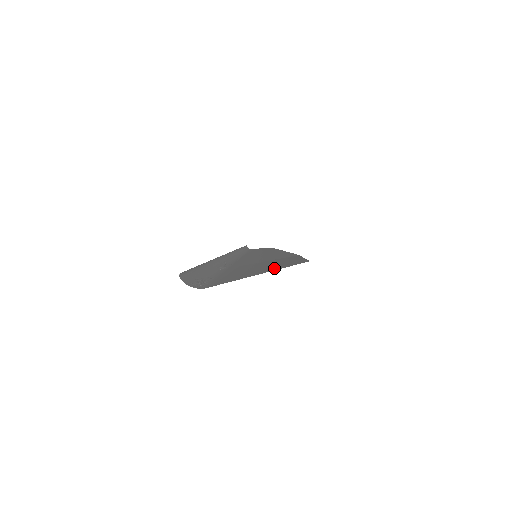
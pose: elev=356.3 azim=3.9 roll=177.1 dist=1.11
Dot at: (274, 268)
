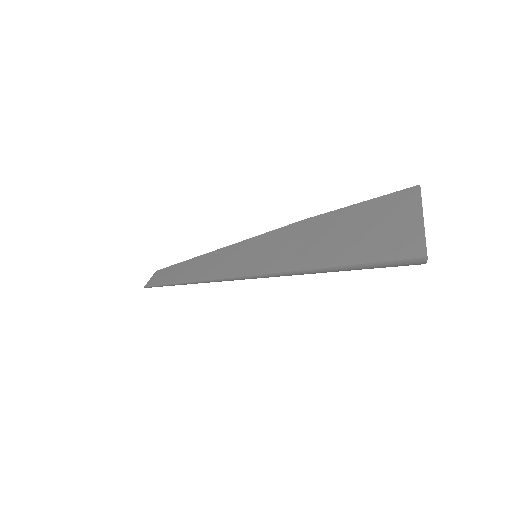
Dot at: (402, 212)
